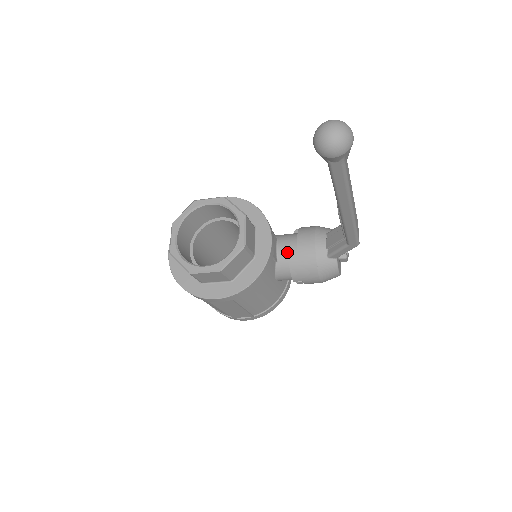
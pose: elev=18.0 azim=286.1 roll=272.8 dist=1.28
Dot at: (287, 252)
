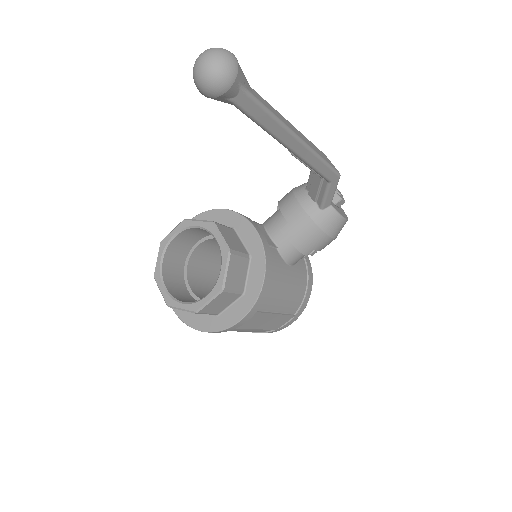
Dot at: (280, 232)
